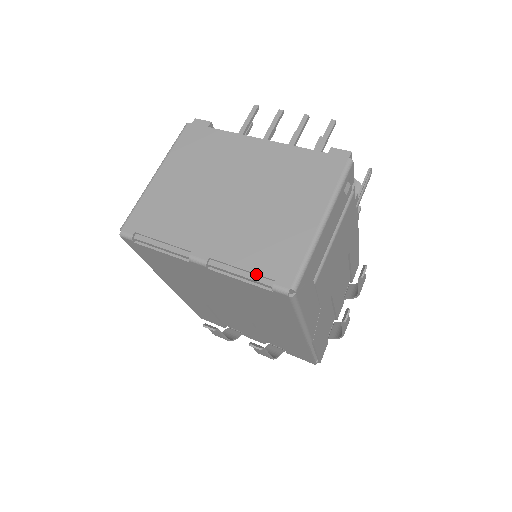
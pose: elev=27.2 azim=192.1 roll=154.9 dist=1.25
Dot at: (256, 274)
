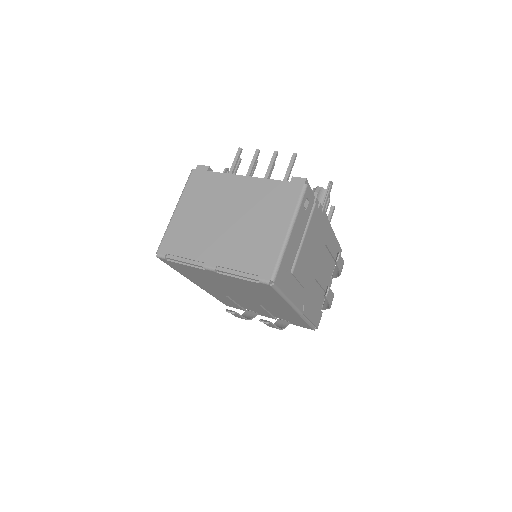
Dot at: (248, 273)
